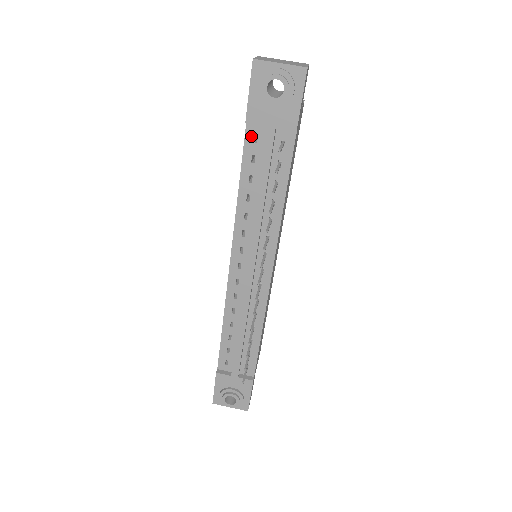
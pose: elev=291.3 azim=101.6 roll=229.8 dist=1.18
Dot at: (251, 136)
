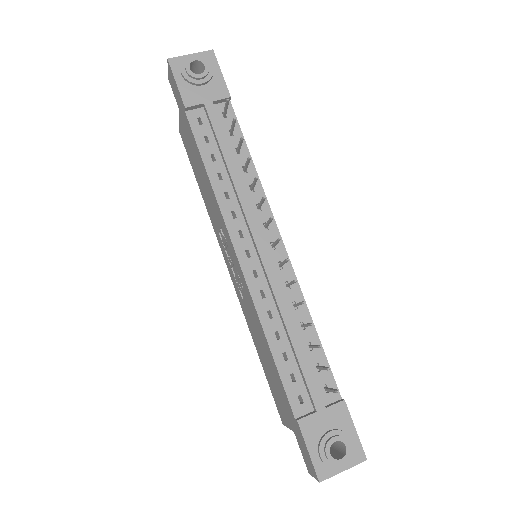
Dot at: (195, 121)
